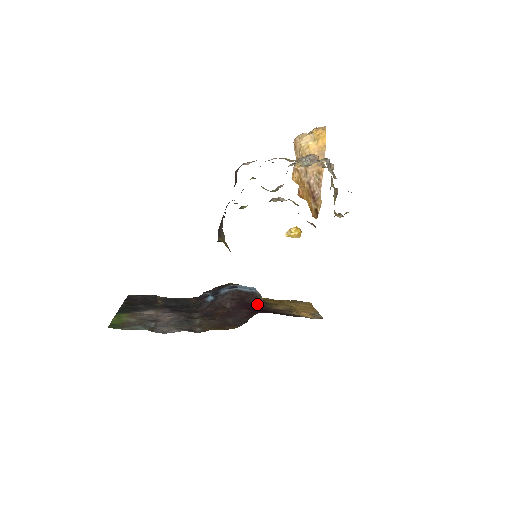
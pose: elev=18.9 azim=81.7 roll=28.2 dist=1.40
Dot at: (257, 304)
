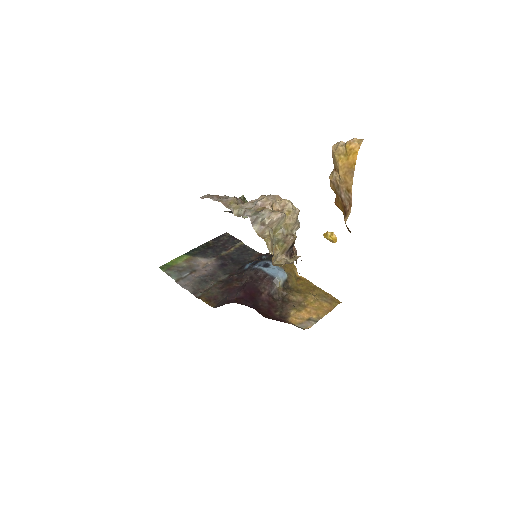
Dot at: (262, 290)
